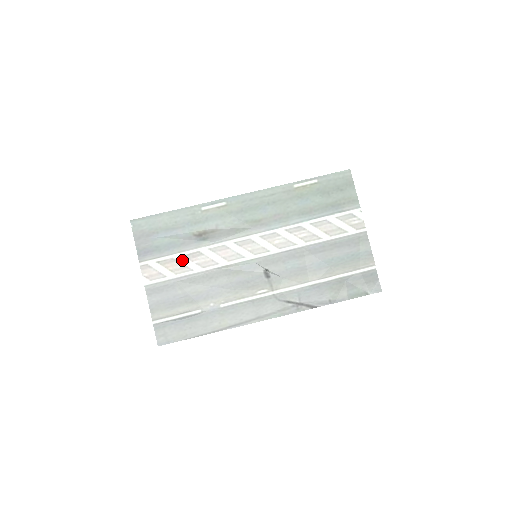
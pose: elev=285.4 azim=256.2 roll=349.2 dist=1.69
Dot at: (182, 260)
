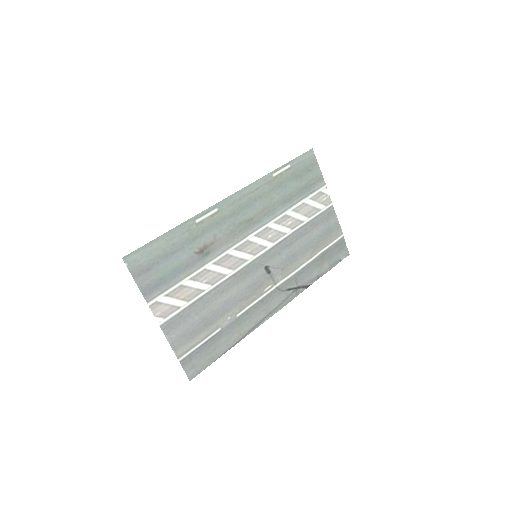
Dot at: (191, 284)
